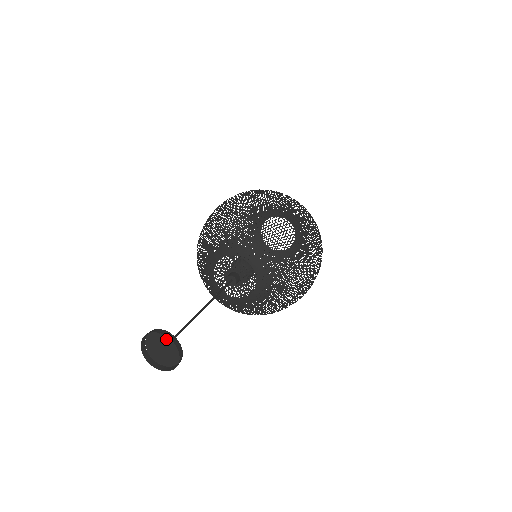
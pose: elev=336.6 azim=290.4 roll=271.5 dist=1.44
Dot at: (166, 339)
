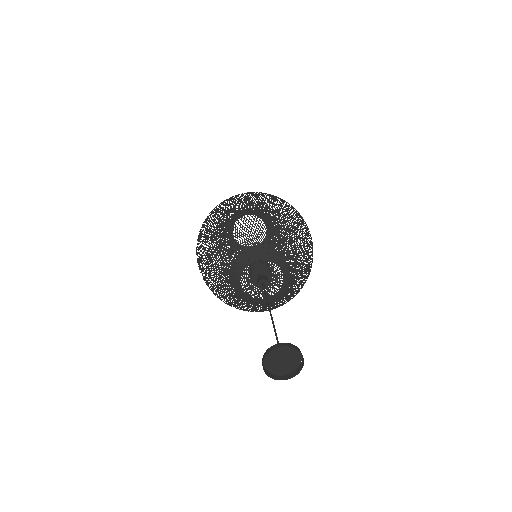
Dot at: (286, 350)
